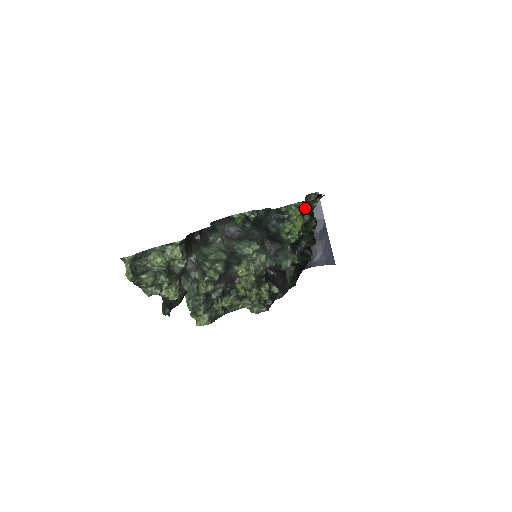
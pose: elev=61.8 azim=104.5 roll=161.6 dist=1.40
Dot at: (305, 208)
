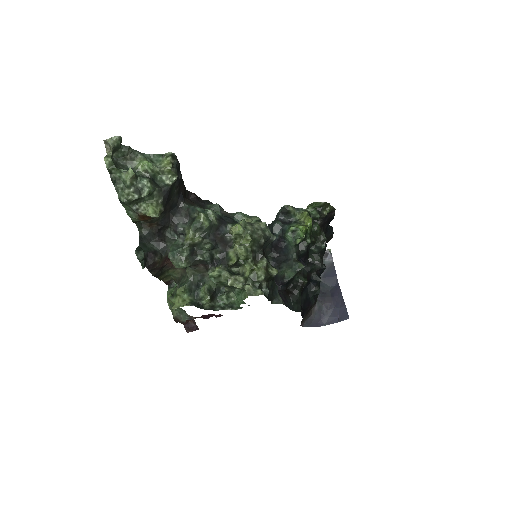
Dot at: (314, 214)
